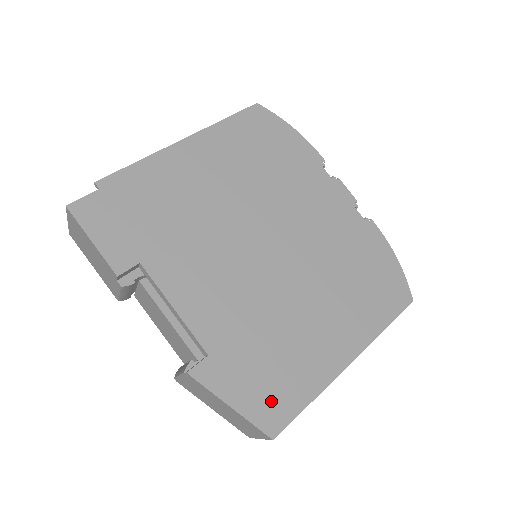
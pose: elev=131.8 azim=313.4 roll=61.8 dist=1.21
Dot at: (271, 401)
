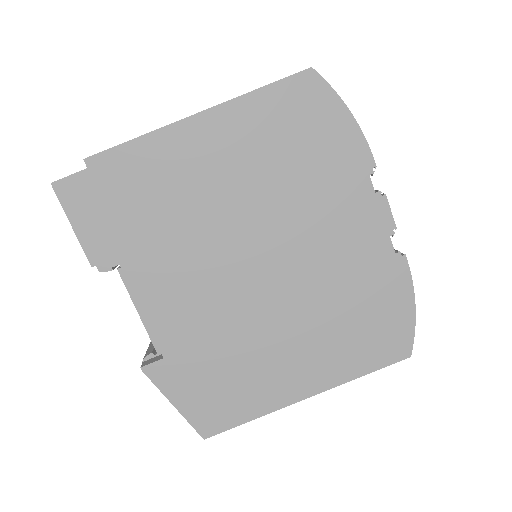
Dot at: (212, 410)
